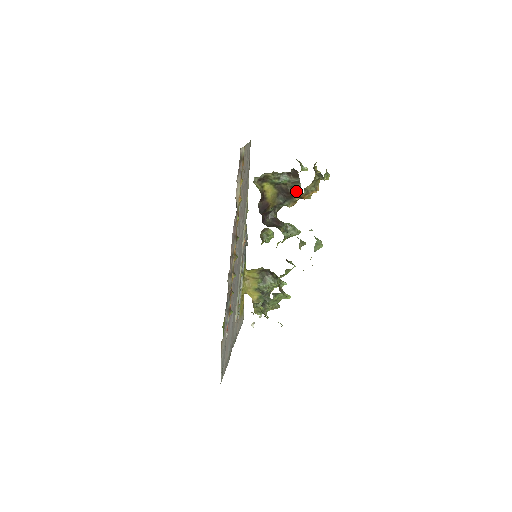
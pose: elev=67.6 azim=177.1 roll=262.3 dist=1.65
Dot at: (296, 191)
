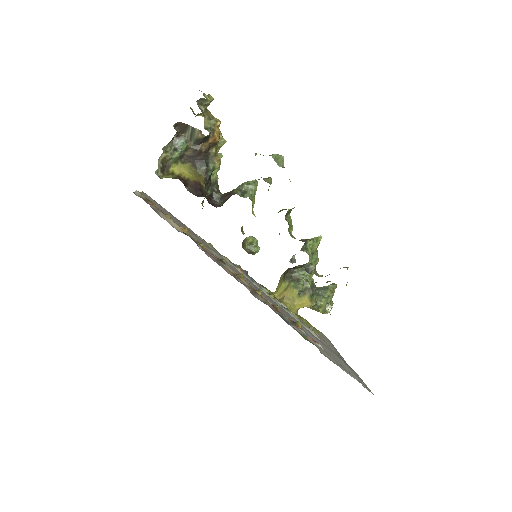
Dot at: (202, 142)
